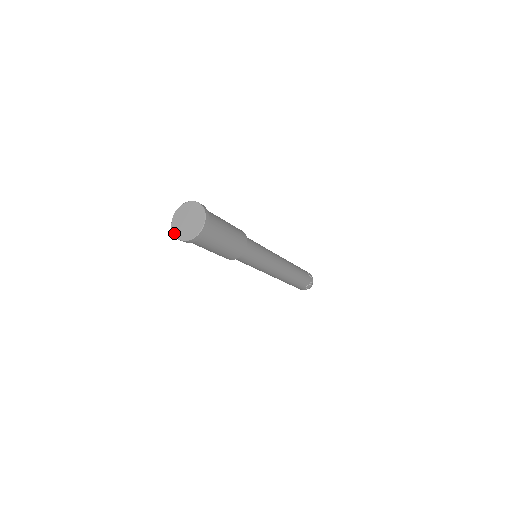
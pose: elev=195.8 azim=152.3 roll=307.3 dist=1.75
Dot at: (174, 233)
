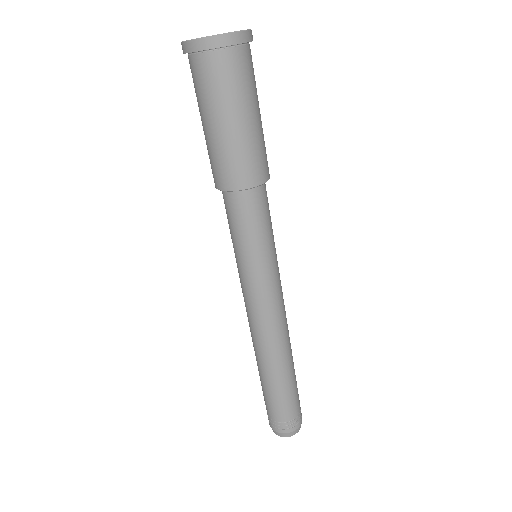
Dot at: occluded
